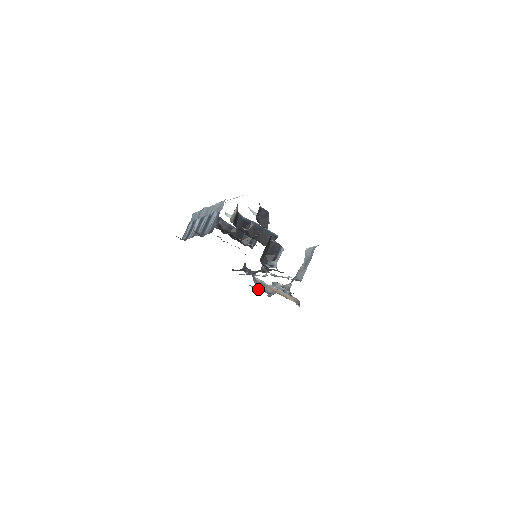
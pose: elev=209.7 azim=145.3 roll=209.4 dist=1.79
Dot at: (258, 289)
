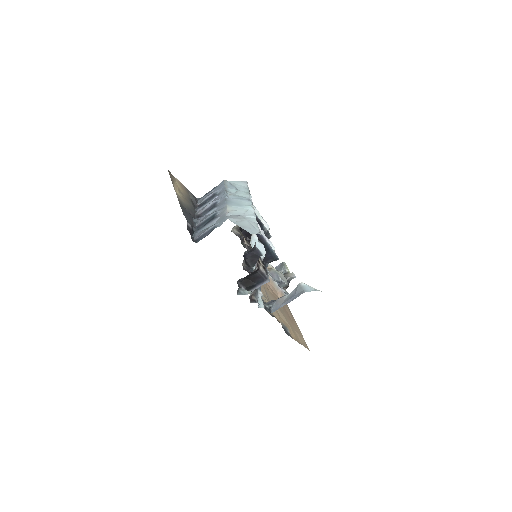
Dot at: occluded
